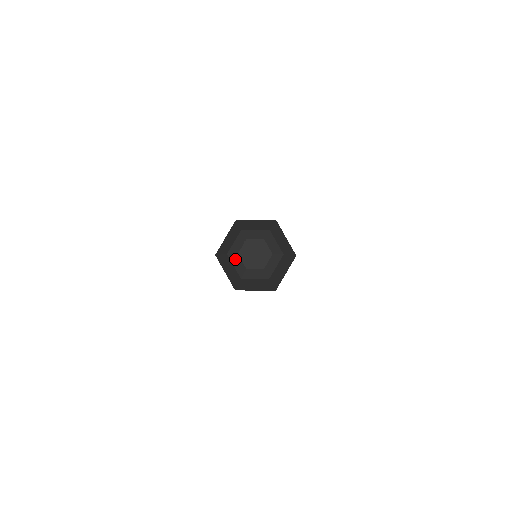
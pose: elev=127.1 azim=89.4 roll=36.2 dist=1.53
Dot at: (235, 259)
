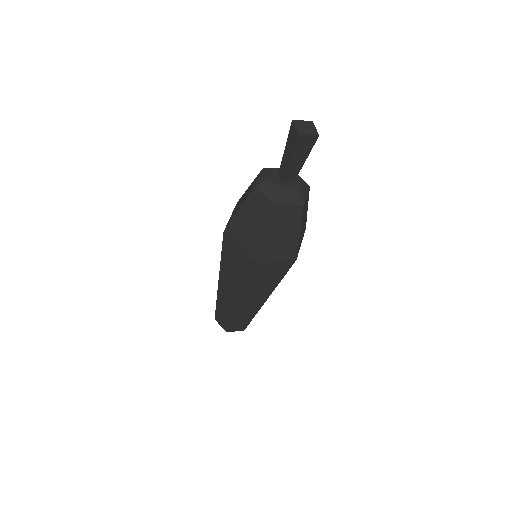
Dot at: (266, 186)
